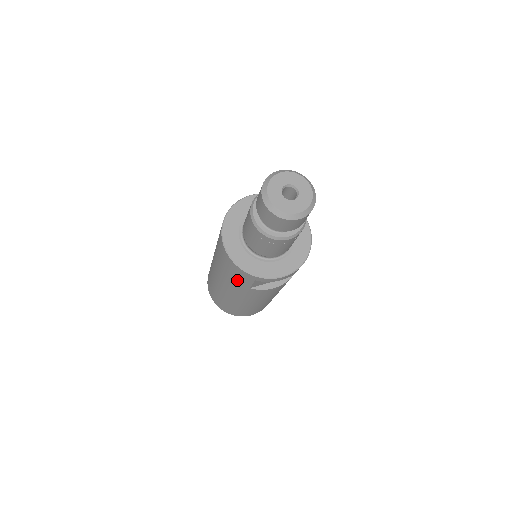
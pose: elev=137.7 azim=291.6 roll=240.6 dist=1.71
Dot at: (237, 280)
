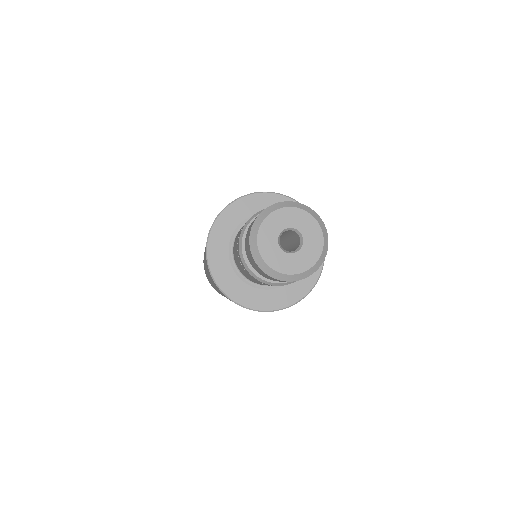
Dot at: occluded
